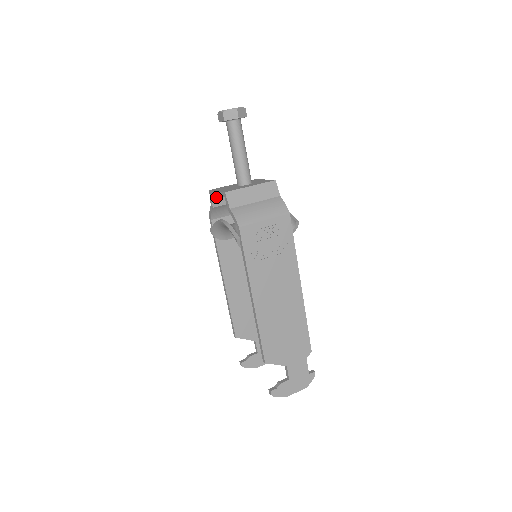
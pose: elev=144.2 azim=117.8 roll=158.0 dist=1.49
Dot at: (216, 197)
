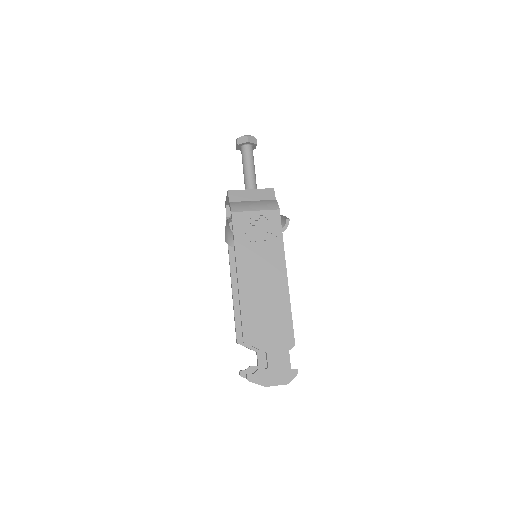
Dot at: occluded
